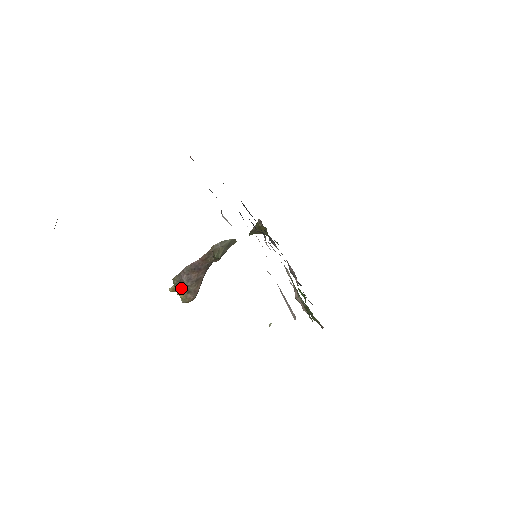
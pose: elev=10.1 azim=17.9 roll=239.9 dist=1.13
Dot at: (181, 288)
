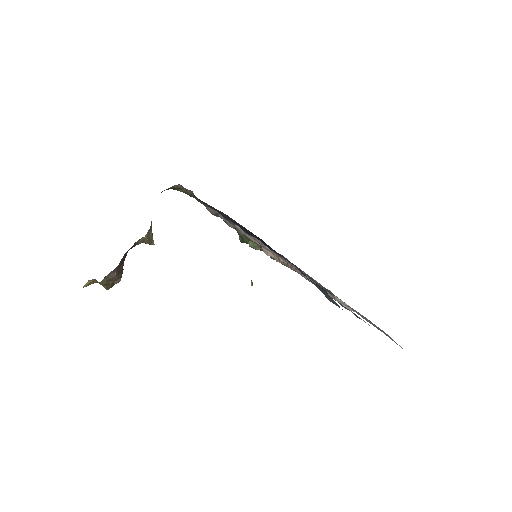
Dot at: (111, 283)
